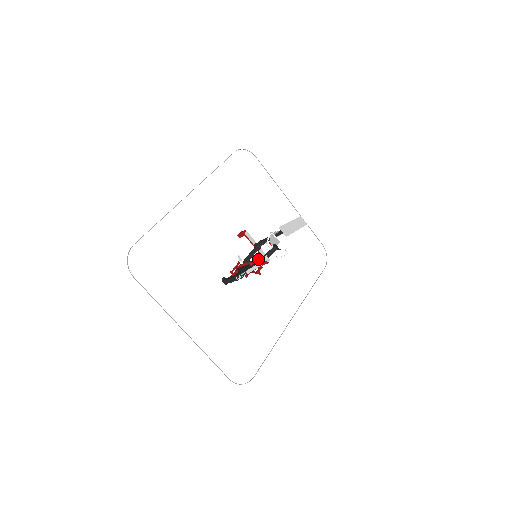
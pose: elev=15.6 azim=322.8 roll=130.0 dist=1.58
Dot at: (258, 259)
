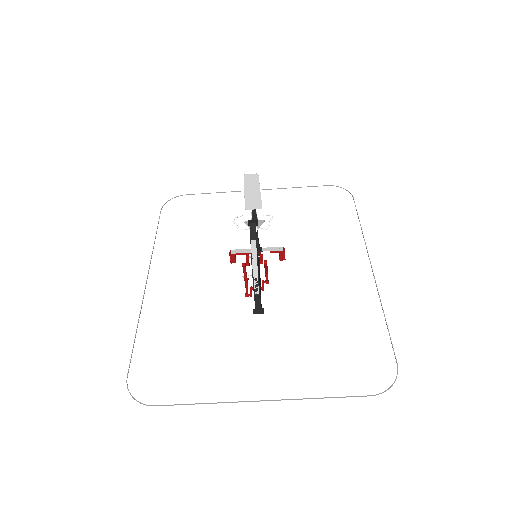
Dot at: occluded
